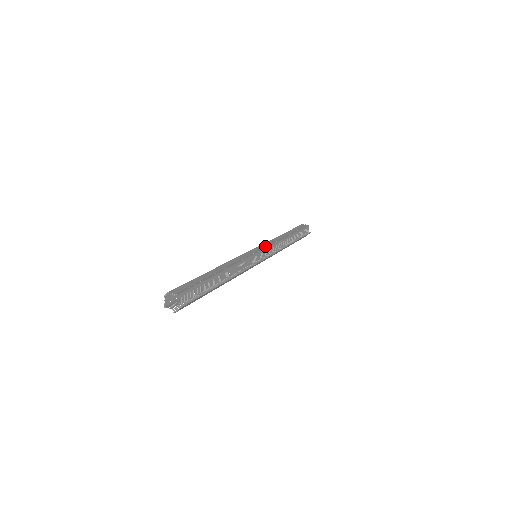
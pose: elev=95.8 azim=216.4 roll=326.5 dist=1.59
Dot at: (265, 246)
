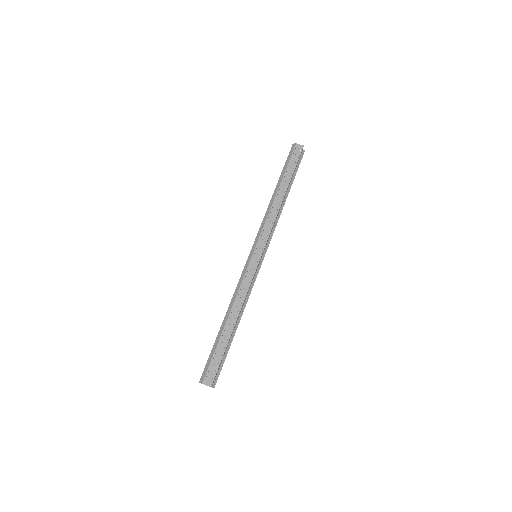
Dot at: (263, 242)
